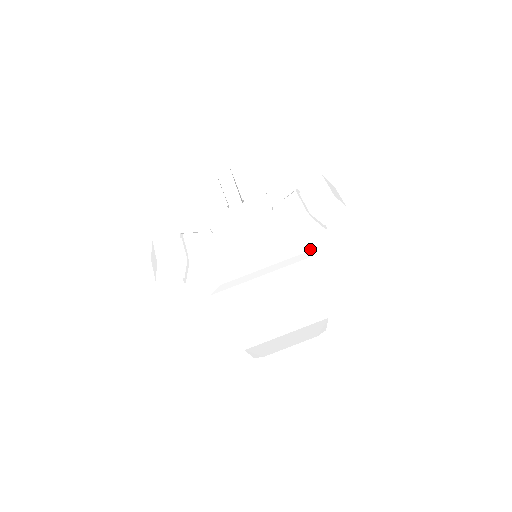
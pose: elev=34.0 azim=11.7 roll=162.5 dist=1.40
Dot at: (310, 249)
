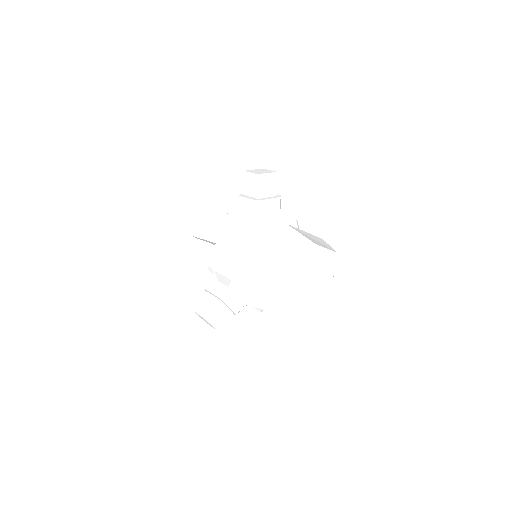
Dot at: (261, 219)
